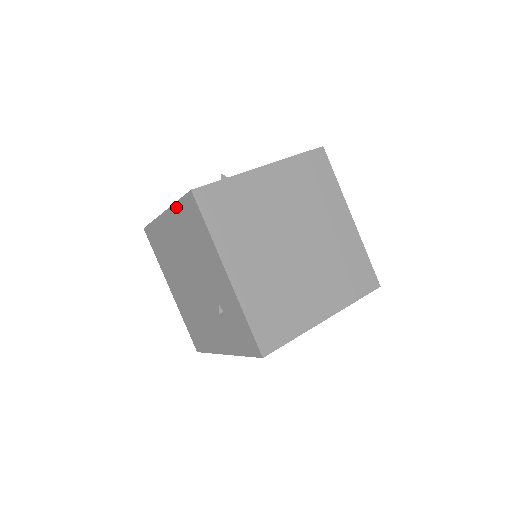
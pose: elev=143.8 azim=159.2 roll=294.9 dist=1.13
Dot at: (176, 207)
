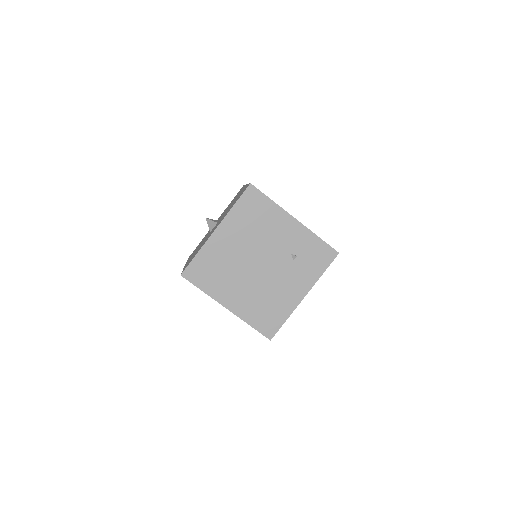
Dot at: (233, 211)
